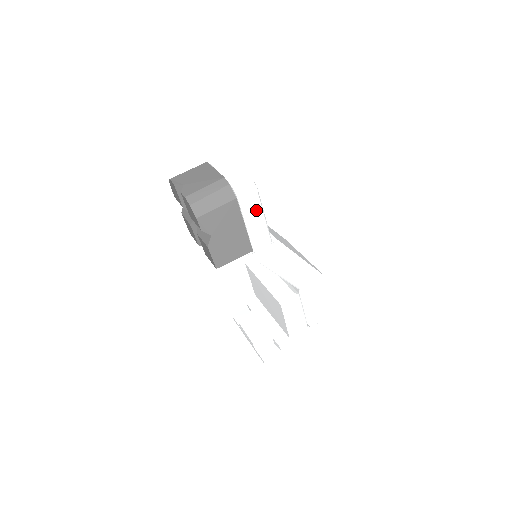
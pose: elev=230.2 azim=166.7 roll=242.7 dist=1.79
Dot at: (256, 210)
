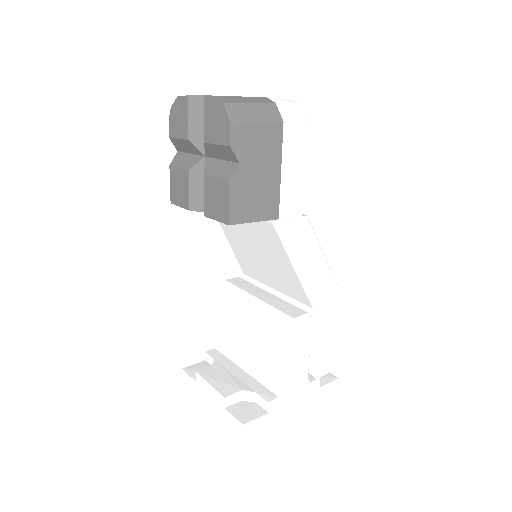
Dot at: (299, 155)
